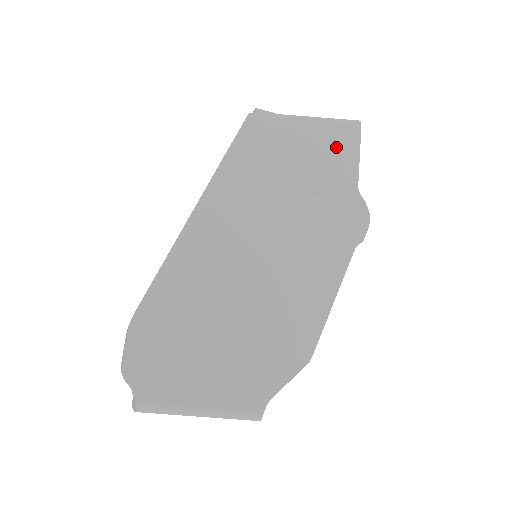
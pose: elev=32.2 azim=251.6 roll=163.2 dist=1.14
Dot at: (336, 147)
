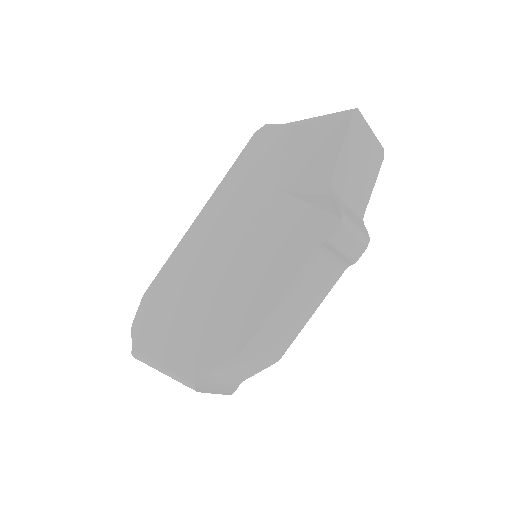
Dot at: (321, 144)
